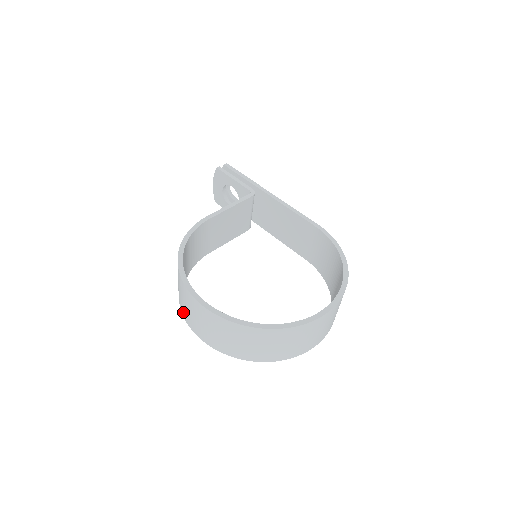
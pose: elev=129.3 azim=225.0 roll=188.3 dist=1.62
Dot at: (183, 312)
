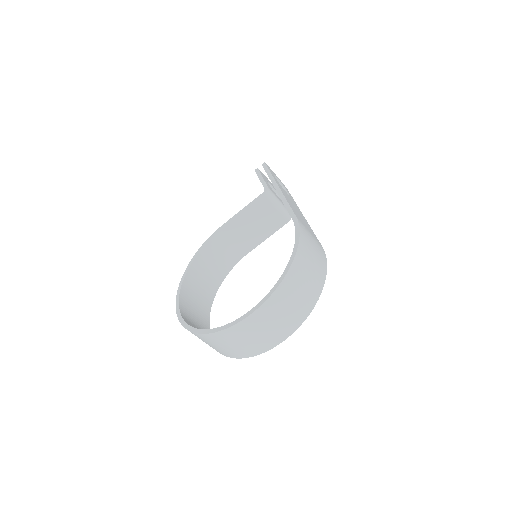
Dot at: occluded
